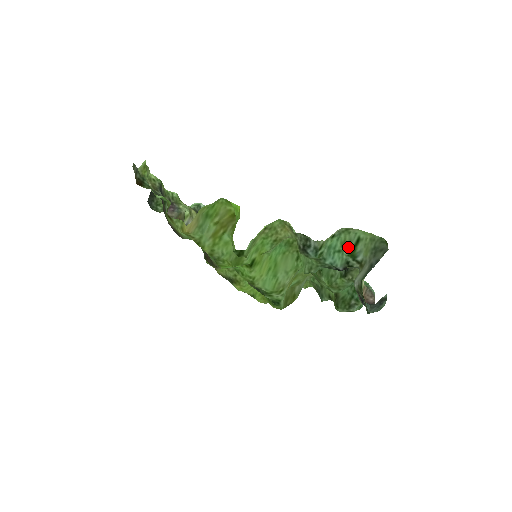
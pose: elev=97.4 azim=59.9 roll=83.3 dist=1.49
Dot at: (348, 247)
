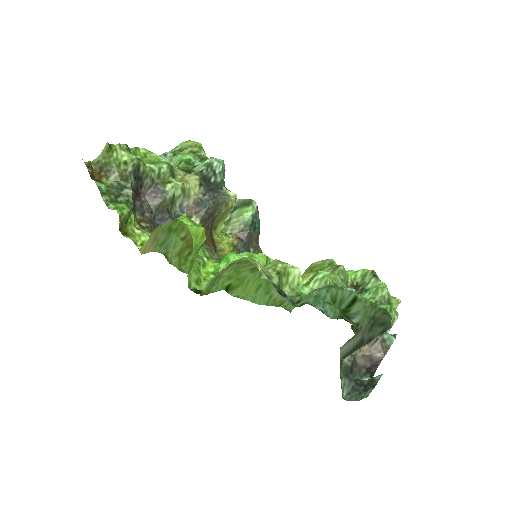
Dot at: (338, 306)
